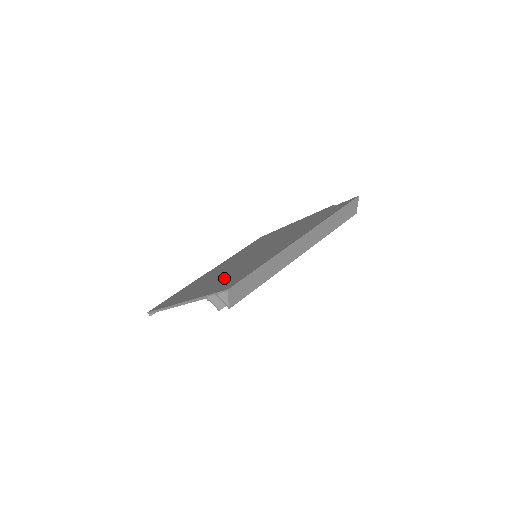
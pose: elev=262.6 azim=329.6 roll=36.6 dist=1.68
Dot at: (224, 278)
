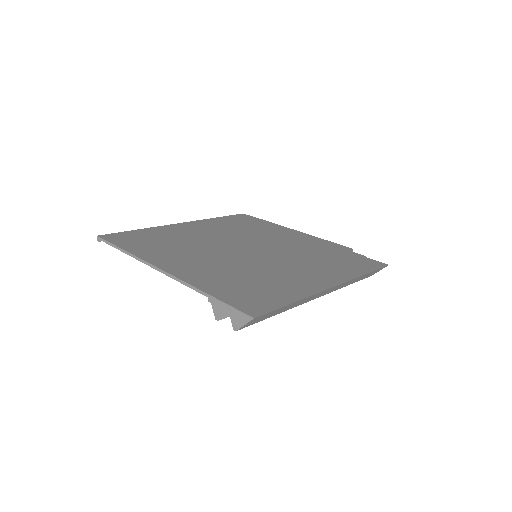
Dot at: (227, 274)
